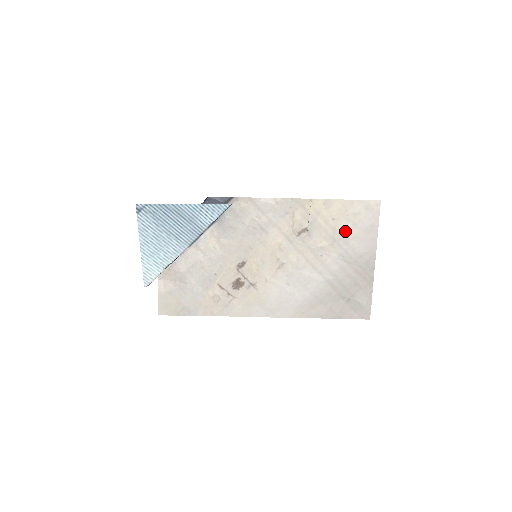
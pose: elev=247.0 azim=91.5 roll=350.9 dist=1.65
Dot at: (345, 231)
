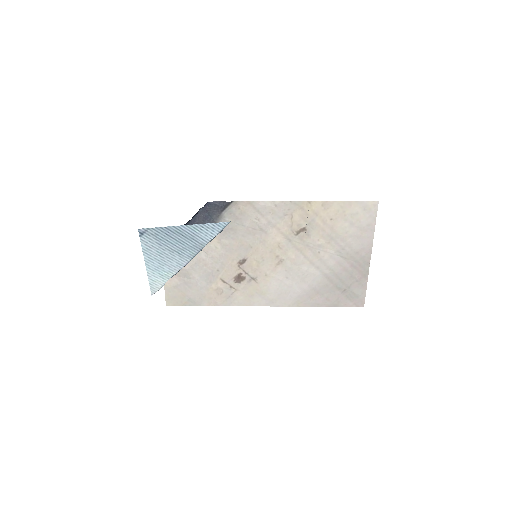
Dot at: (342, 230)
